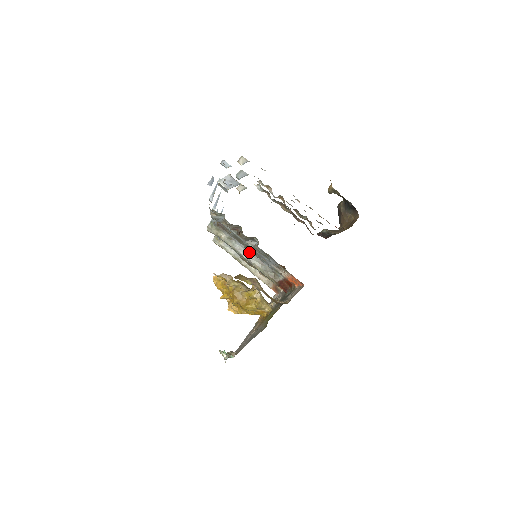
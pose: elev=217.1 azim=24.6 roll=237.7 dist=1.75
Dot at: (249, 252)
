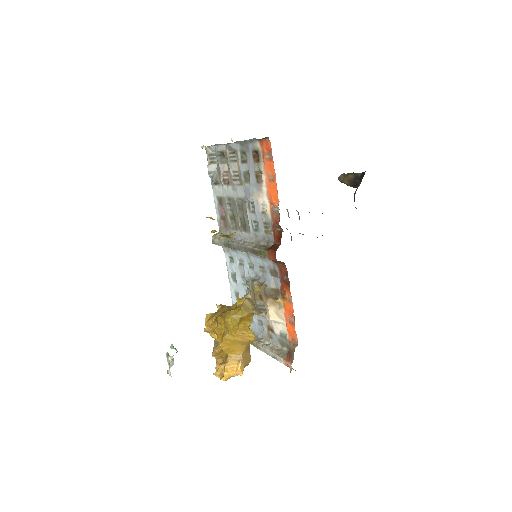
Dot at: (245, 236)
